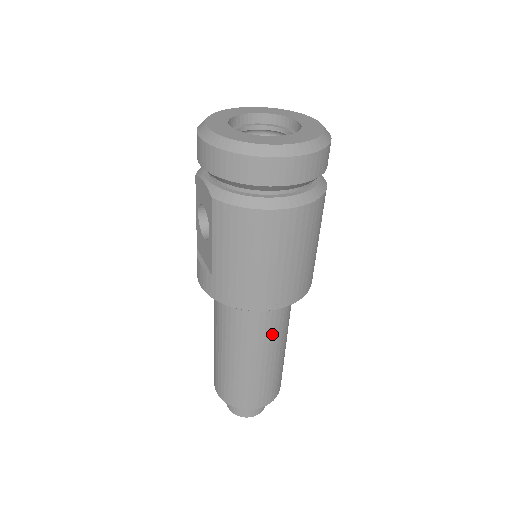
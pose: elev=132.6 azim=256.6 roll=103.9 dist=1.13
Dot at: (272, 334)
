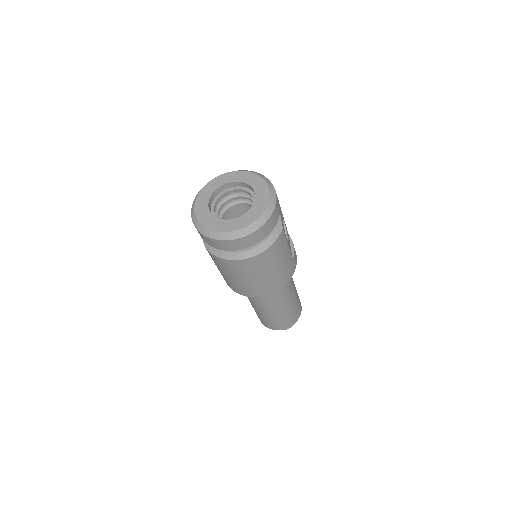
Dot at: (272, 300)
